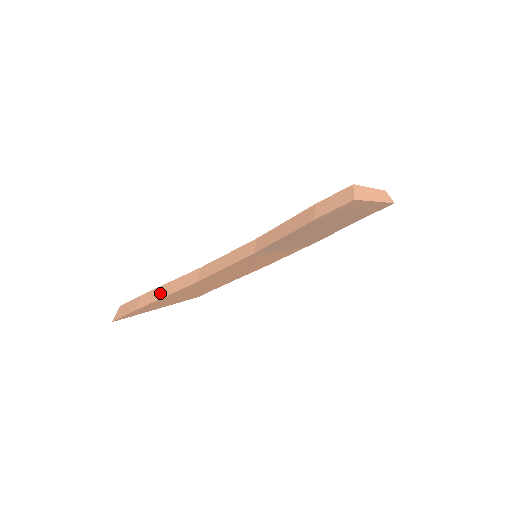
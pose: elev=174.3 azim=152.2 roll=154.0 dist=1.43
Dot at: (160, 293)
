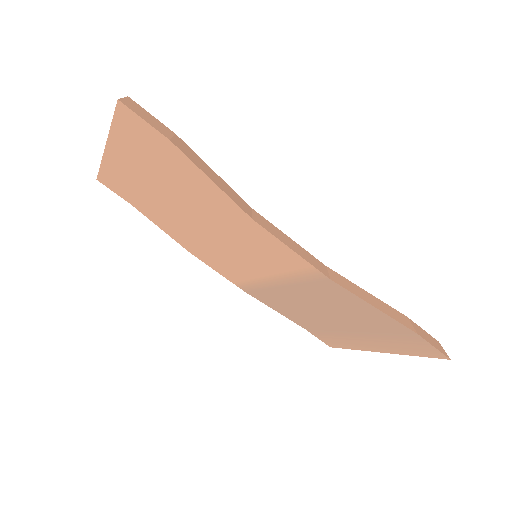
Dot at: (206, 169)
